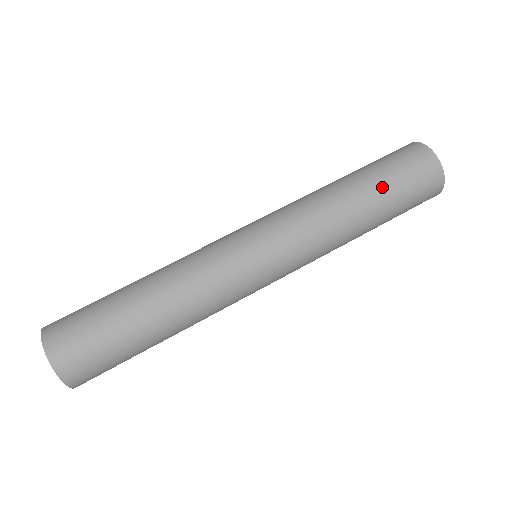
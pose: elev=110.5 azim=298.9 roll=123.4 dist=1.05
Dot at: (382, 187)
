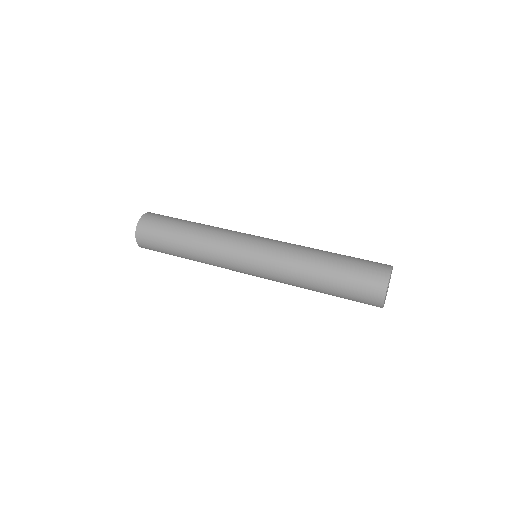
Dot at: (338, 280)
